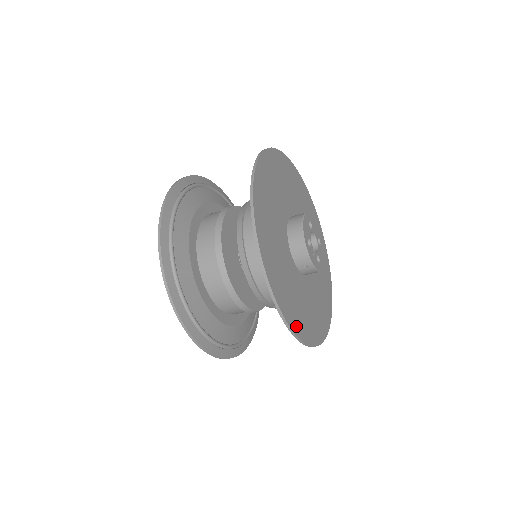
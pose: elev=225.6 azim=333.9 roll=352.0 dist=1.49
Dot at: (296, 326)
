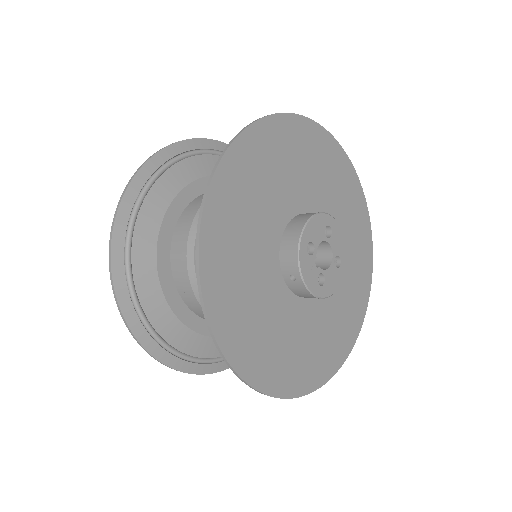
Dot at: (231, 343)
